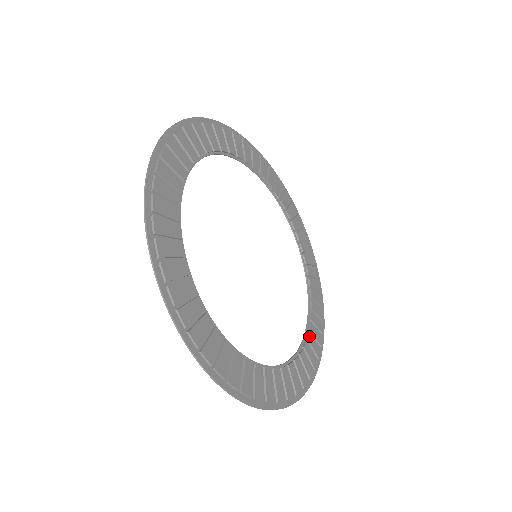
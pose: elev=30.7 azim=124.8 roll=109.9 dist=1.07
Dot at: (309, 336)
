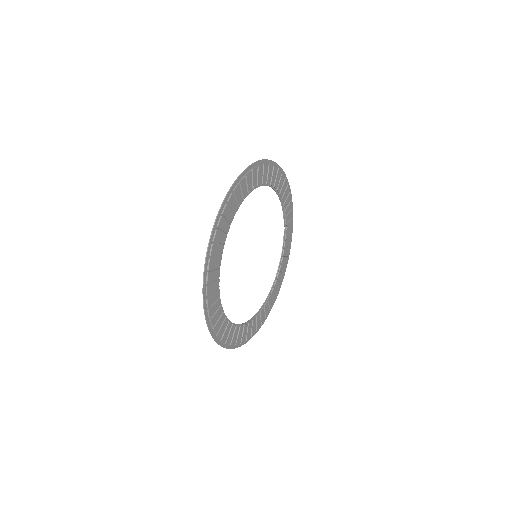
Dot at: (286, 226)
